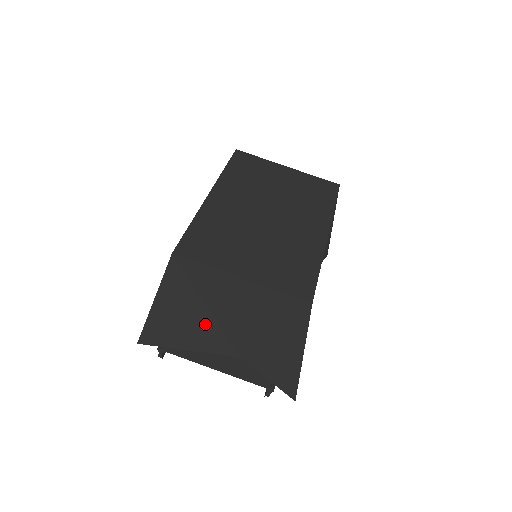
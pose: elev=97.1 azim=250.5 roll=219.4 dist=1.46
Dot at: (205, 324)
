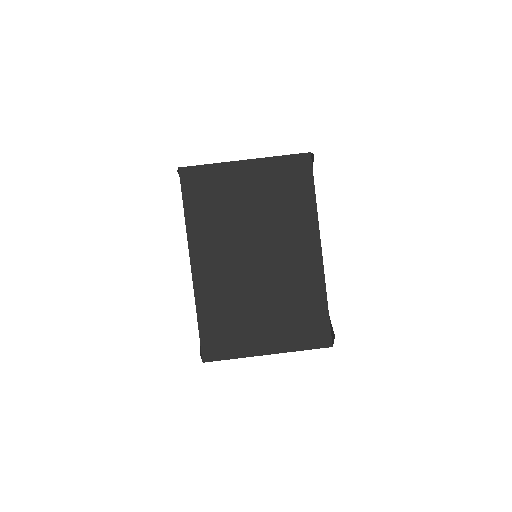
Dot at: occluded
